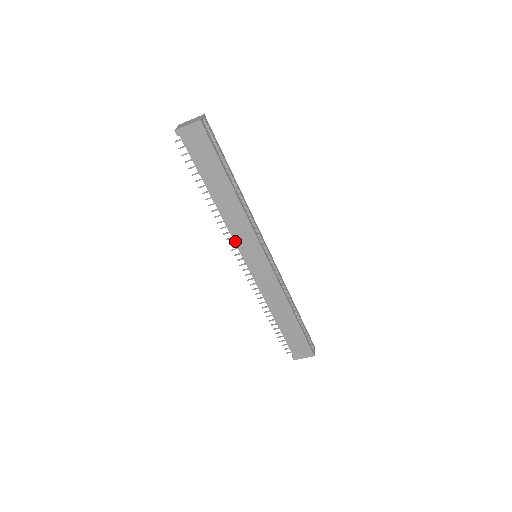
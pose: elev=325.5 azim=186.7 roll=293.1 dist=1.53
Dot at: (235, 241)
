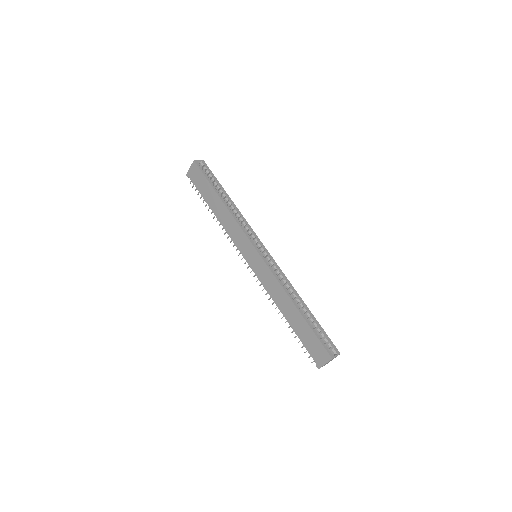
Dot at: (236, 244)
